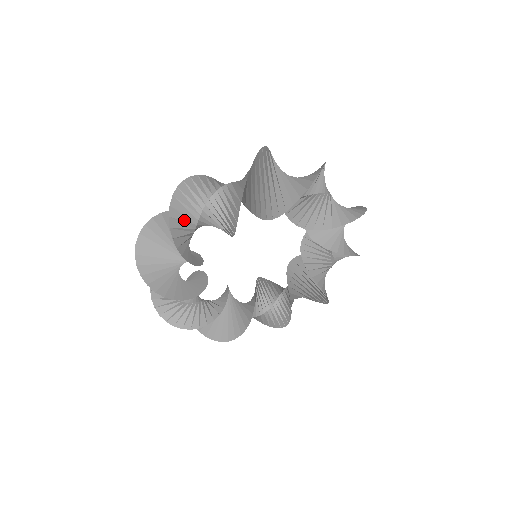
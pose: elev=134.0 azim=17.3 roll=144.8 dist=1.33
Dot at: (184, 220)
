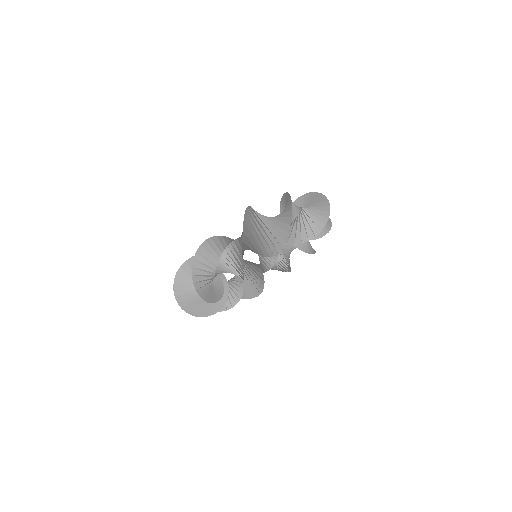
Dot at: (205, 283)
